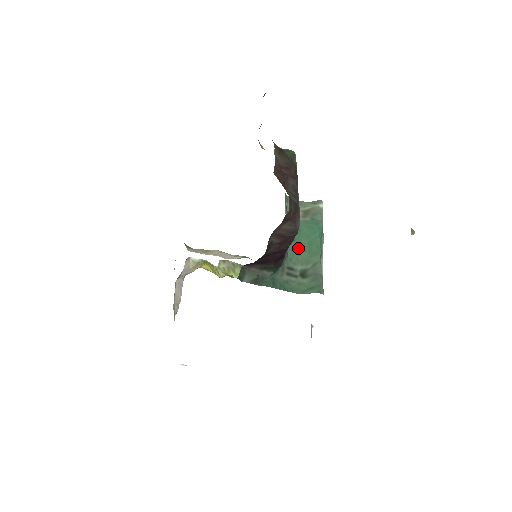
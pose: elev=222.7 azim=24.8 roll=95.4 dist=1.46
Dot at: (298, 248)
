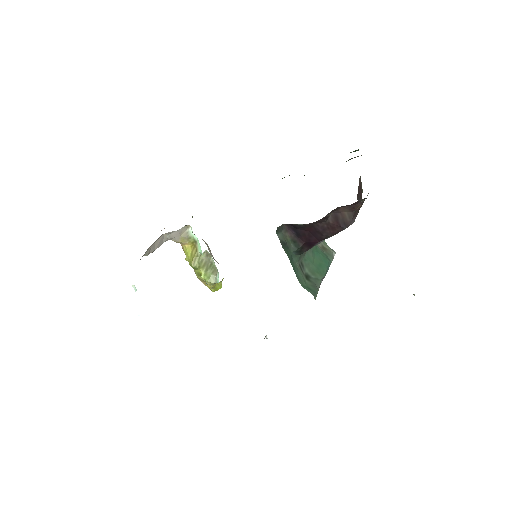
Dot at: (312, 259)
